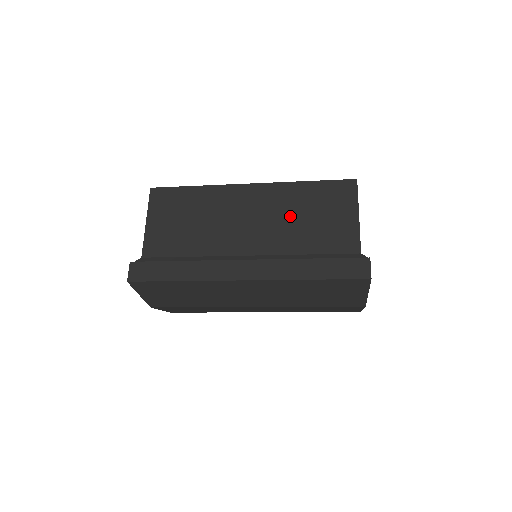
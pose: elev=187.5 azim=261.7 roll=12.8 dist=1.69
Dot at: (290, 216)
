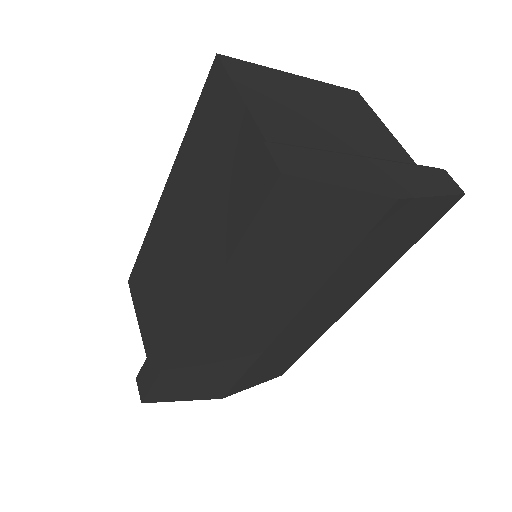
Dot at: (196, 188)
